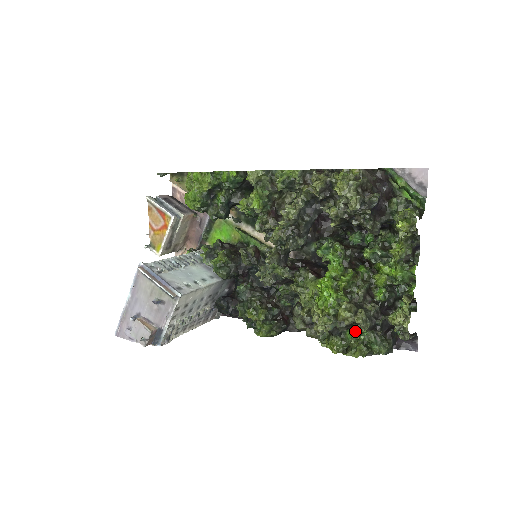
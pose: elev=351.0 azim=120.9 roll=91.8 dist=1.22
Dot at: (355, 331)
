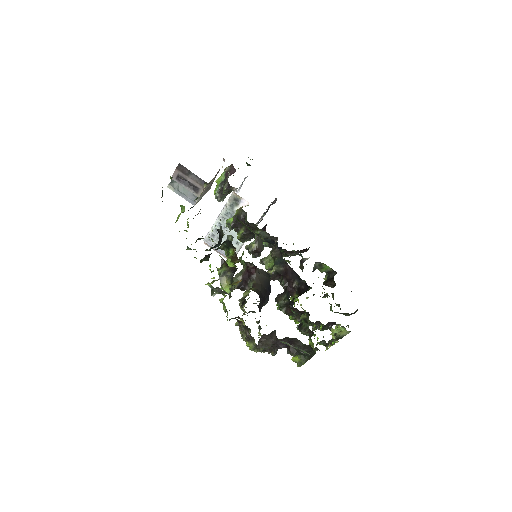
Dot at: occluded
